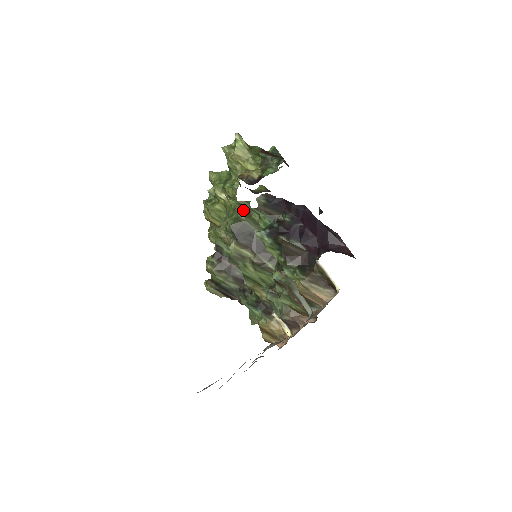
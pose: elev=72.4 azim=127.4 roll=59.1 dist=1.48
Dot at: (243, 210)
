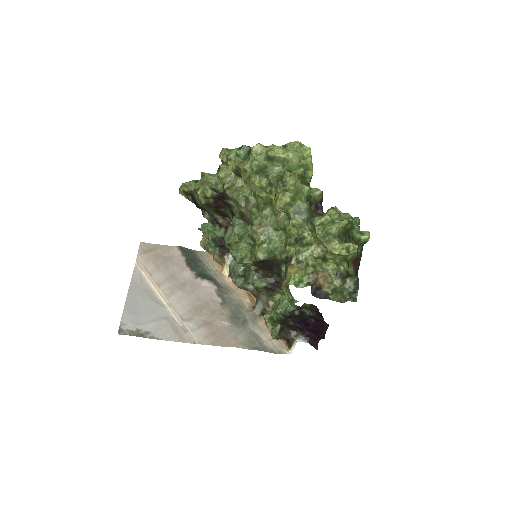
Dot at: (285, 251)
